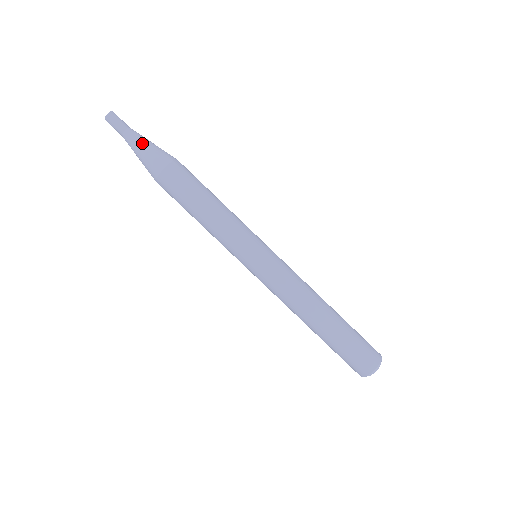
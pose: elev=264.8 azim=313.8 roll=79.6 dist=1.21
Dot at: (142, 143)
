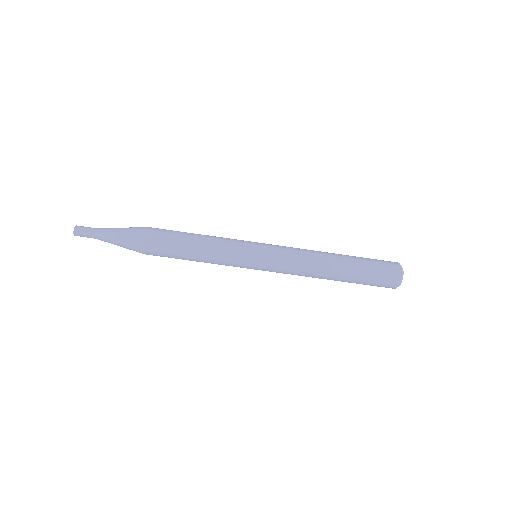
Dot at: (114, 243)
